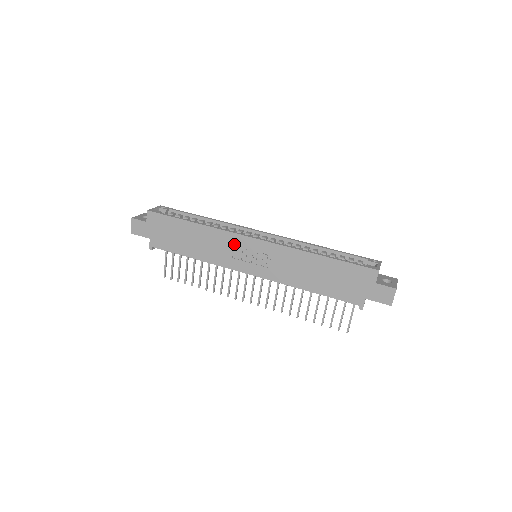
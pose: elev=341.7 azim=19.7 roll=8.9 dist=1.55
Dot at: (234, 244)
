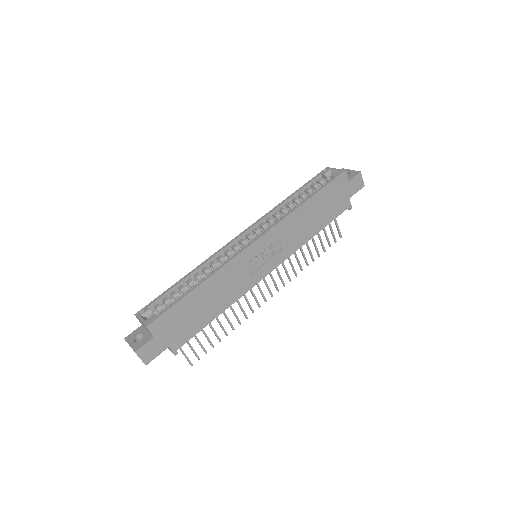
Dot at: (244, 263)
